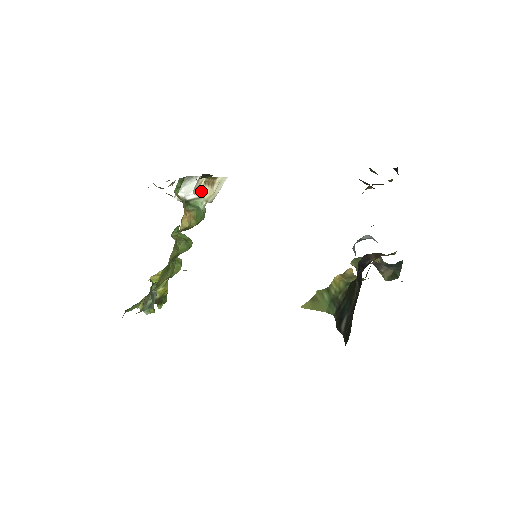
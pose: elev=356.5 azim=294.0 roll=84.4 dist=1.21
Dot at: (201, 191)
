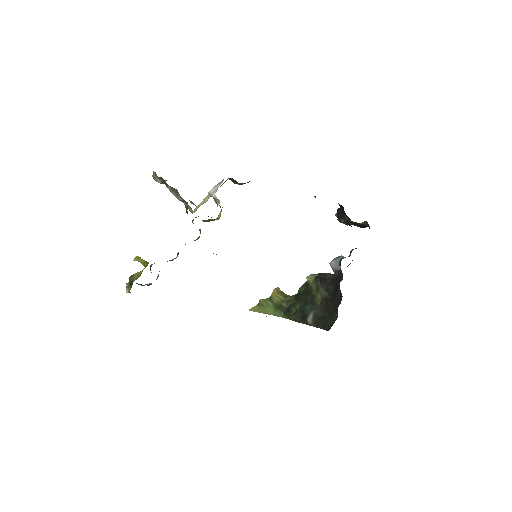
Dot at: occluded
